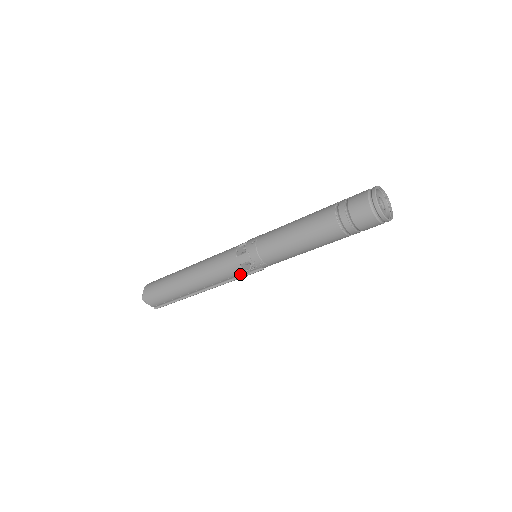
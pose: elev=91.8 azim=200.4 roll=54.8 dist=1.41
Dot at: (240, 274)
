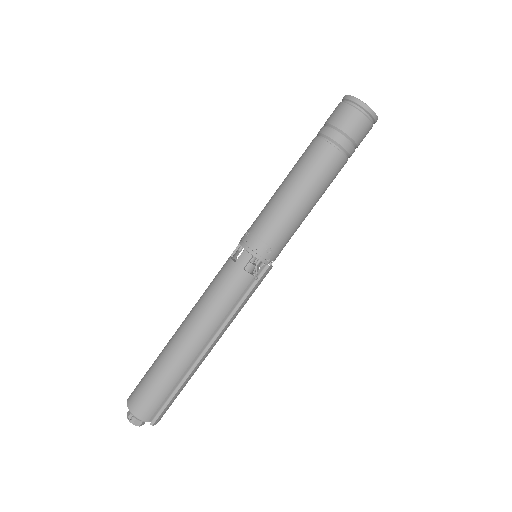
Dot at: (248, 286)
